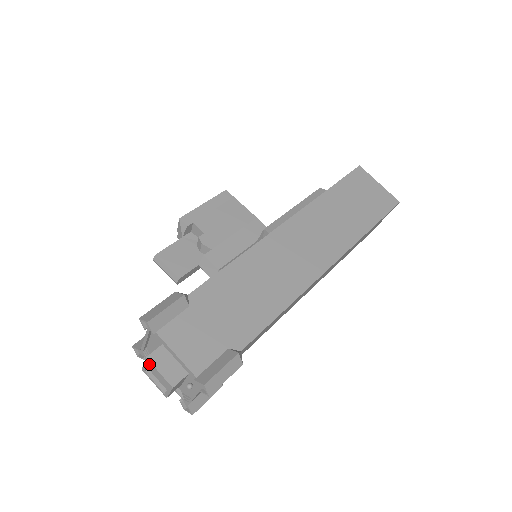
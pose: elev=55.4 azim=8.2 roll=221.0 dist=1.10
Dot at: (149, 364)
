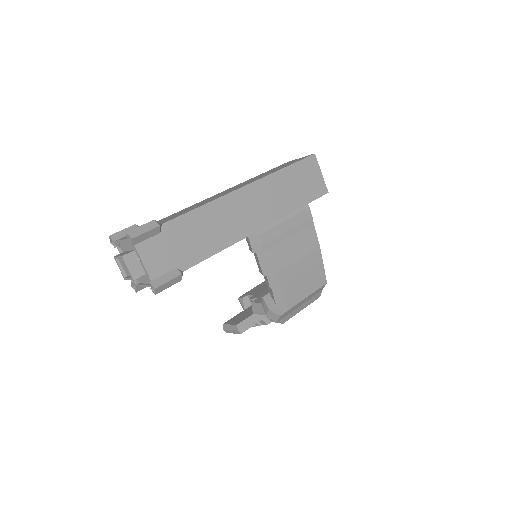
Dot at: (123, 268)
